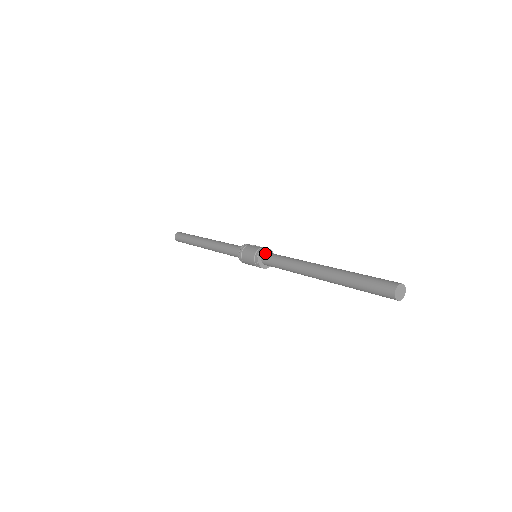
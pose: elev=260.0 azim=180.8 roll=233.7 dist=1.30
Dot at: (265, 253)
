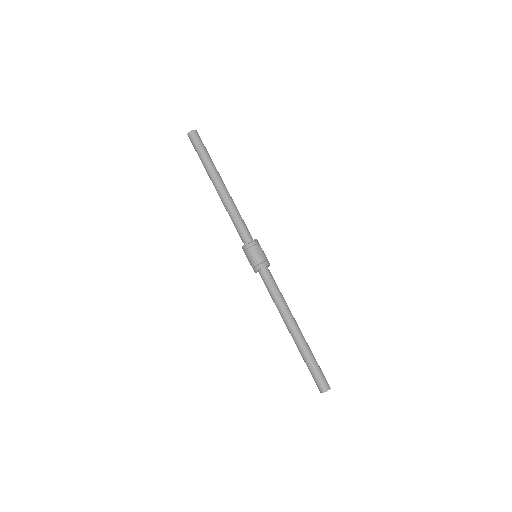
Dot at: (265, 269)
